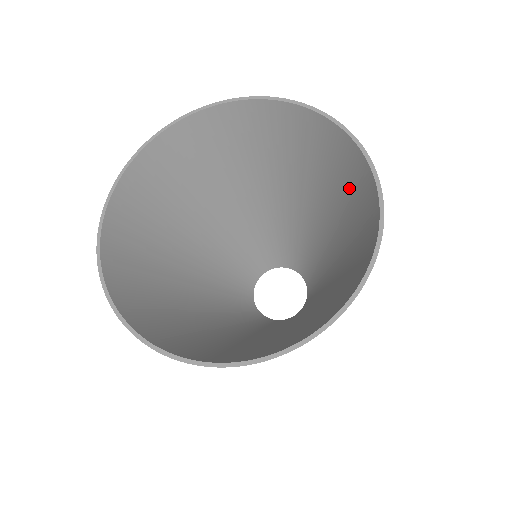
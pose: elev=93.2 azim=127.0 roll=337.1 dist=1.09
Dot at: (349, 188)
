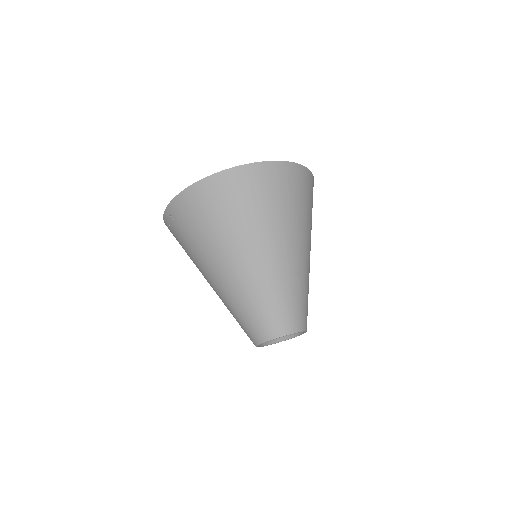
Dot at: occluded
